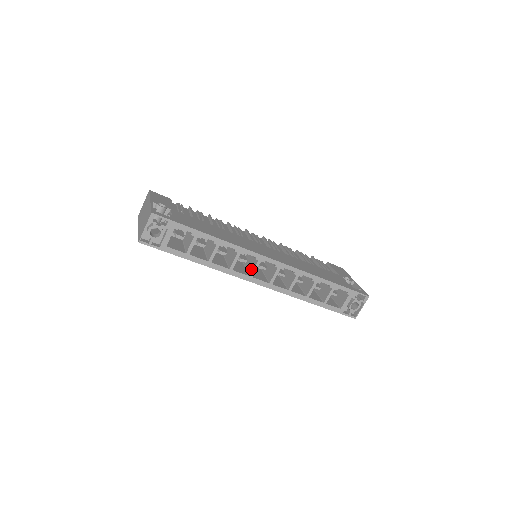
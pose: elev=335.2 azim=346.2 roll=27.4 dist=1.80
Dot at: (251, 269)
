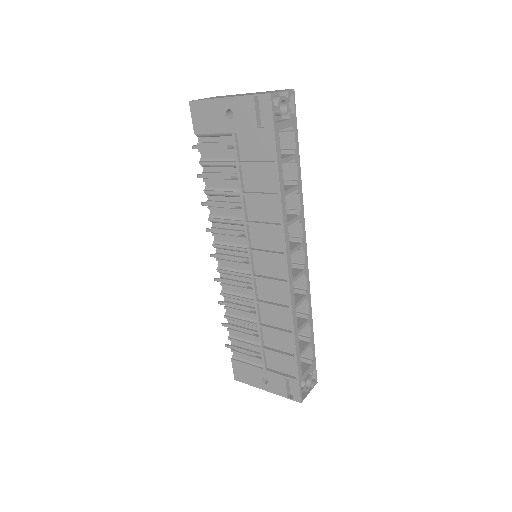
Dot at: occluded
